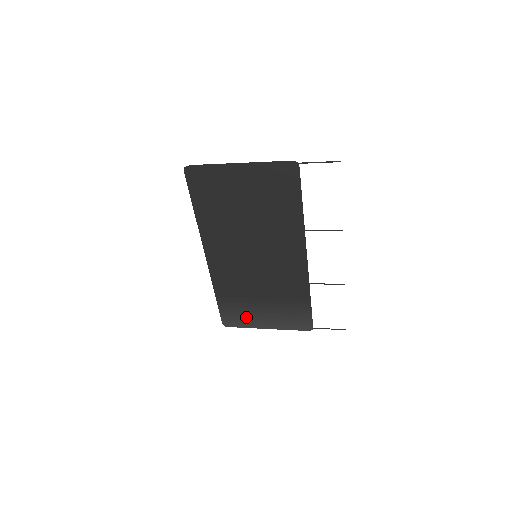
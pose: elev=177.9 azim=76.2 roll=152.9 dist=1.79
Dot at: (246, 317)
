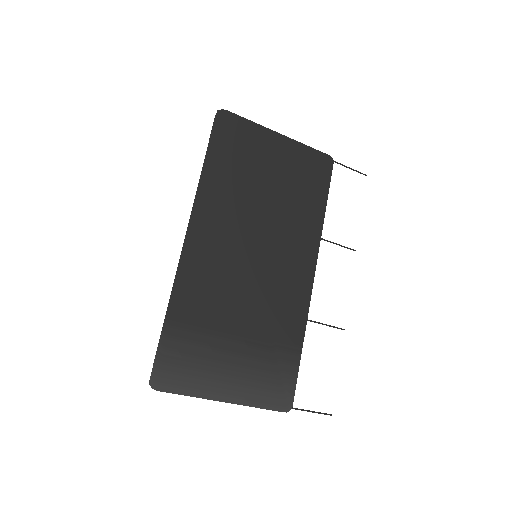
Dot at: (199, 370)
